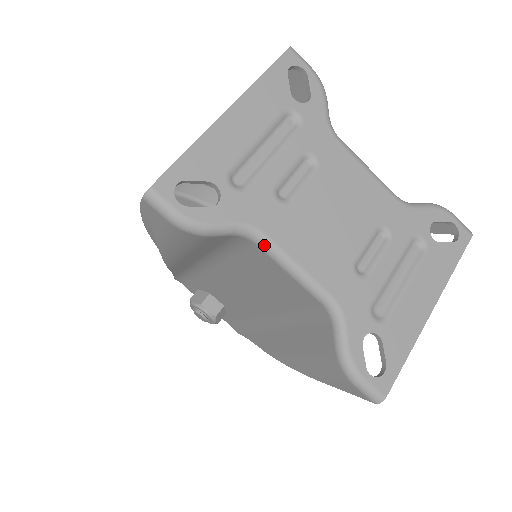
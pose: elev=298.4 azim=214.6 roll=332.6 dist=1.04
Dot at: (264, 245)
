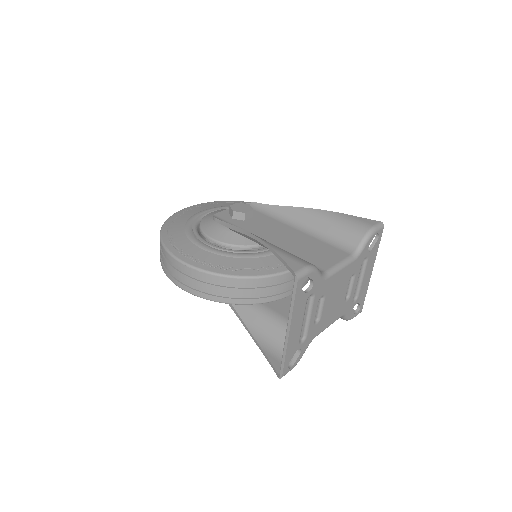
Dot at: occluded
